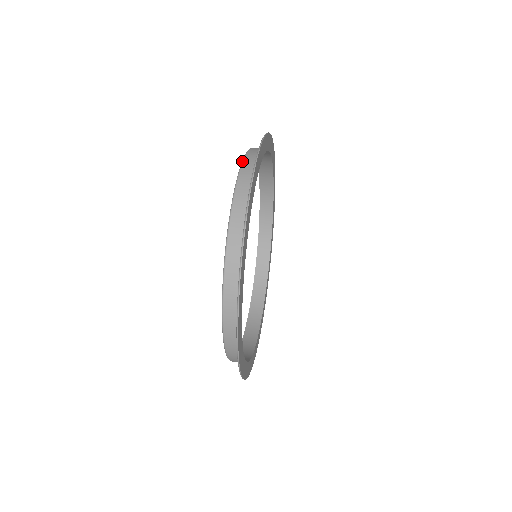
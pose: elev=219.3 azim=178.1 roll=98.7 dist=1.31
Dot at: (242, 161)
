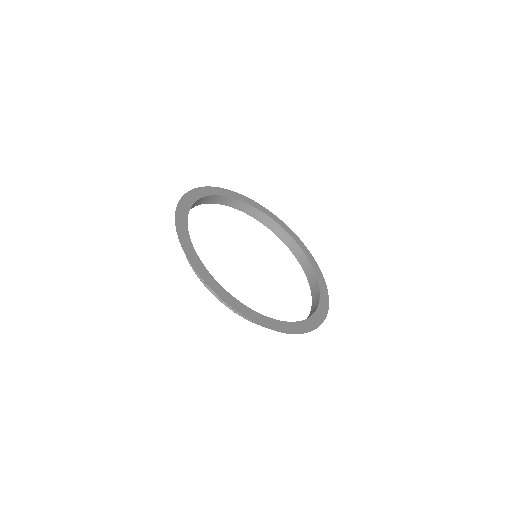
Dot at: occluded
